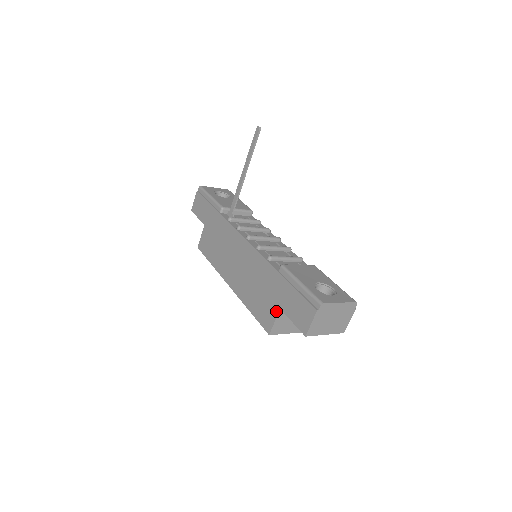
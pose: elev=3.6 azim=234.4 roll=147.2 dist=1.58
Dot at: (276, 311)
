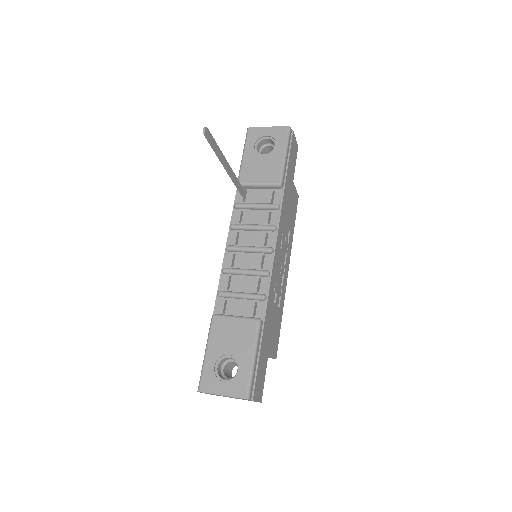
Dot at: occluded
